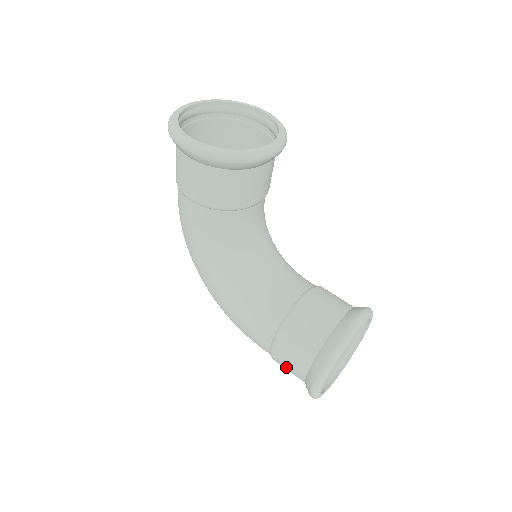
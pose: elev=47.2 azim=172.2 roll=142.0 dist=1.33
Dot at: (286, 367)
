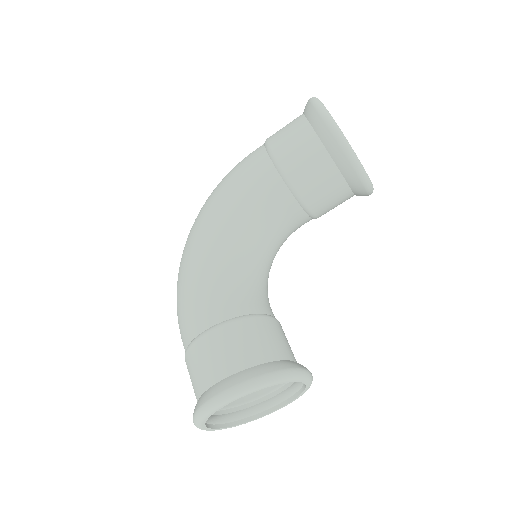
Dot at: (200, 362)
